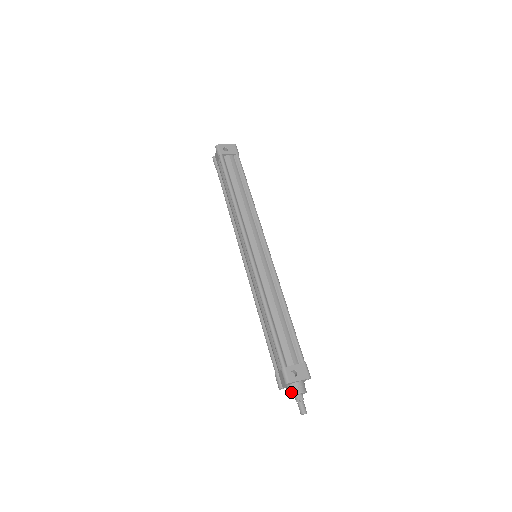
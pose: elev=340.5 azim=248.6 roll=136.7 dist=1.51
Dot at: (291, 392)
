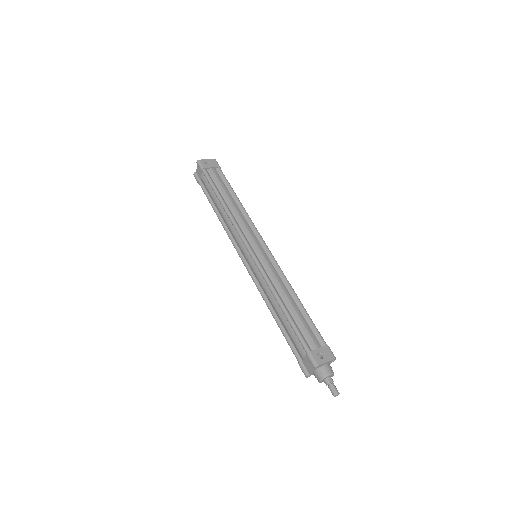
Dot at: (320, 376)
